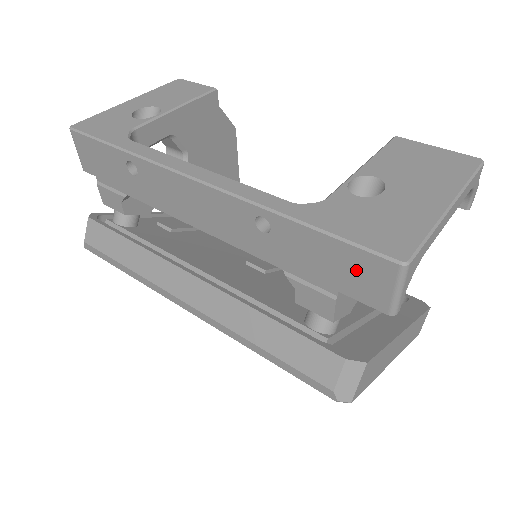
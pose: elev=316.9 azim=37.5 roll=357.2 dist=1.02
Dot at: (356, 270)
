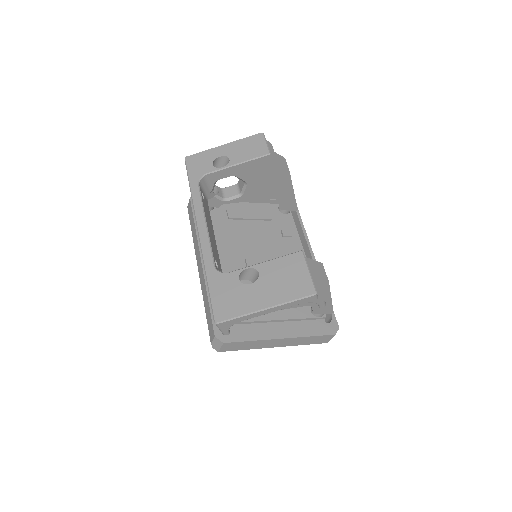
Dot at: occluded
